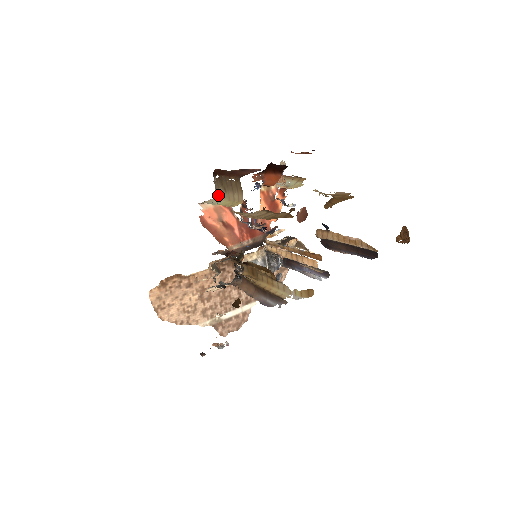
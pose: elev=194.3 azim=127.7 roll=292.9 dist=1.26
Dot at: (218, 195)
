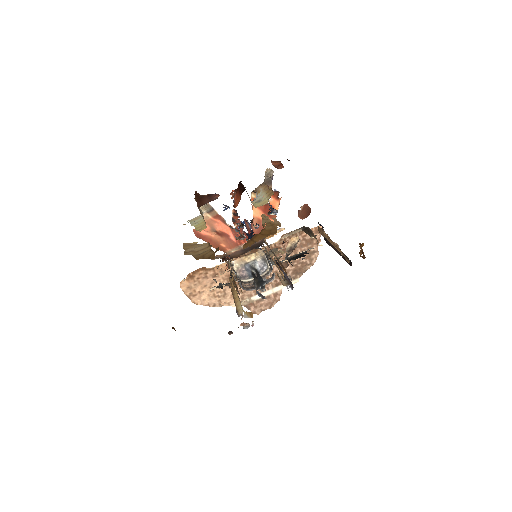
Dot at: (202, 213)
